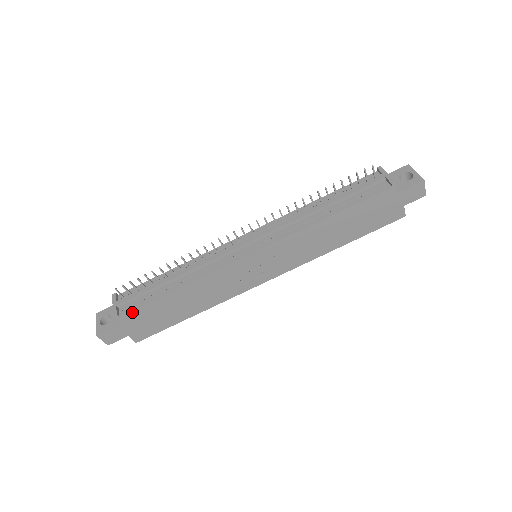
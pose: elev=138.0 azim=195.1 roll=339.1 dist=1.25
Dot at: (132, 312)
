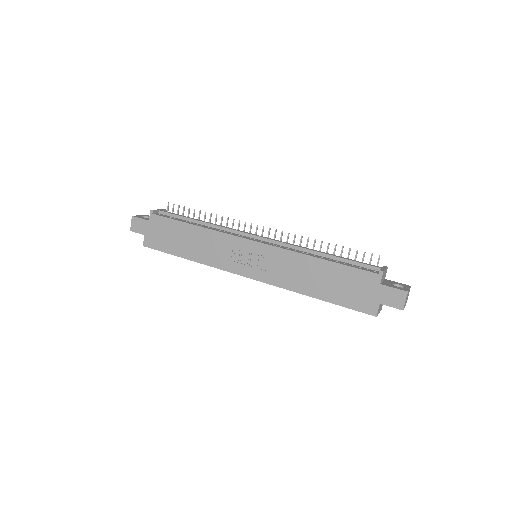
Dot at: (161, 217)
